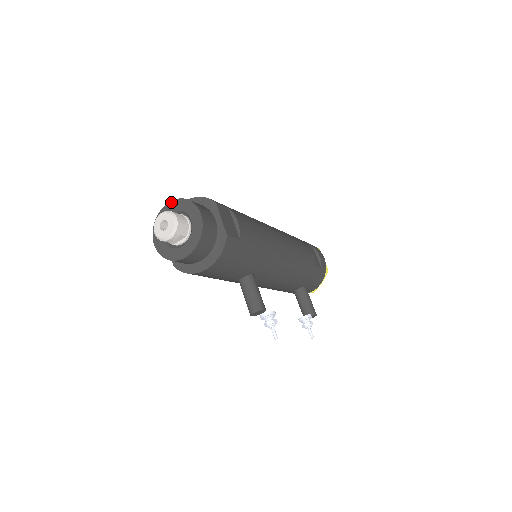
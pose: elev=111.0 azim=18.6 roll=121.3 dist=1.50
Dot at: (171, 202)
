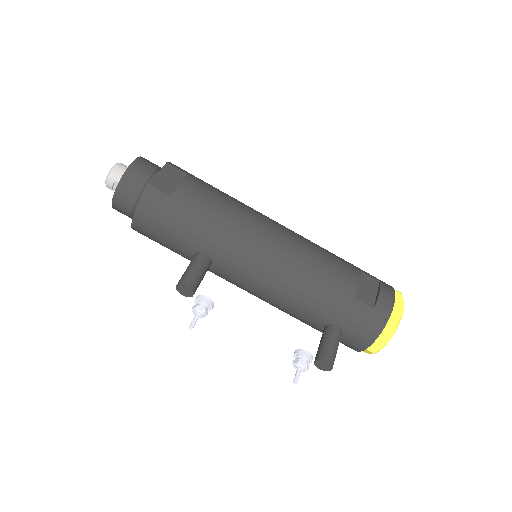
Dot at: occluded
